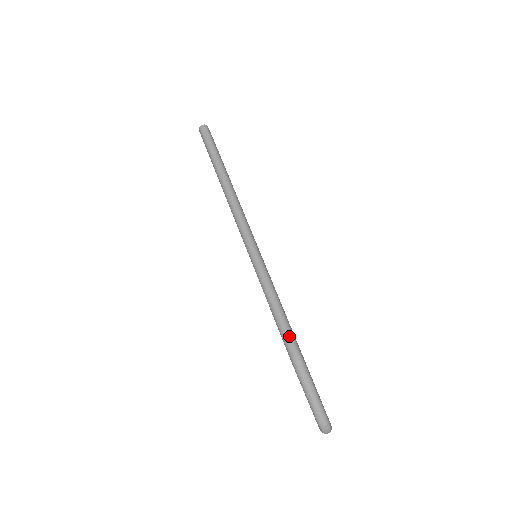
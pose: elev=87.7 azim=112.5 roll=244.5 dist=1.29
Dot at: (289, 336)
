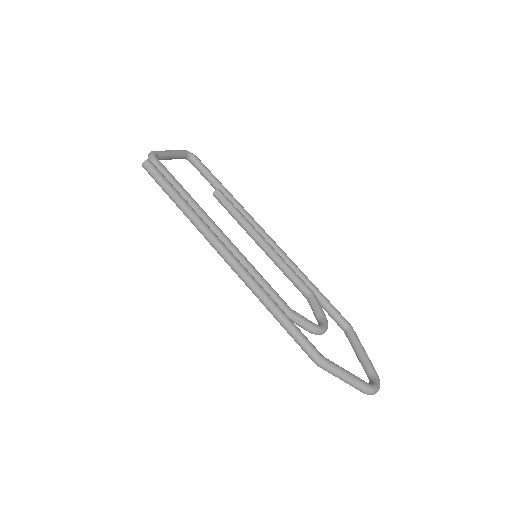
Dot at: (303, 345)
